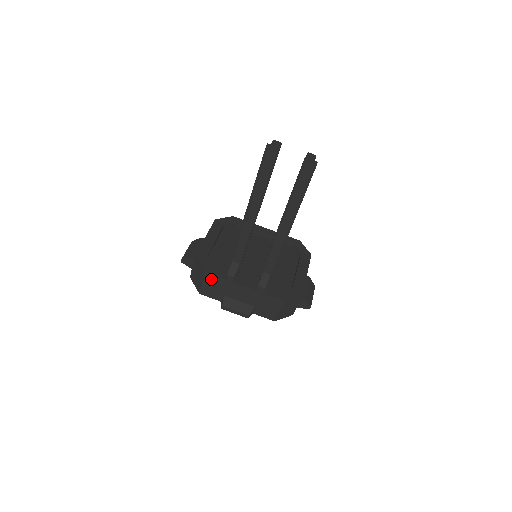
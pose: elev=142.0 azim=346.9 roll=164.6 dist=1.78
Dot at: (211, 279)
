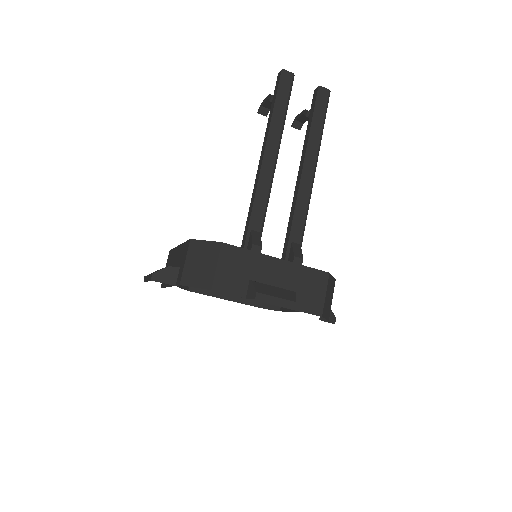
Dot at: (230, 254)
